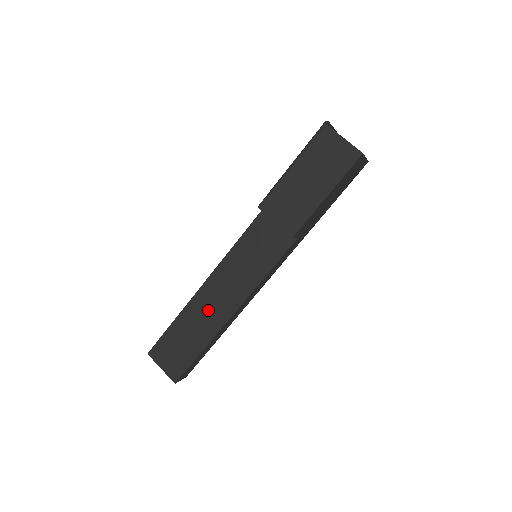
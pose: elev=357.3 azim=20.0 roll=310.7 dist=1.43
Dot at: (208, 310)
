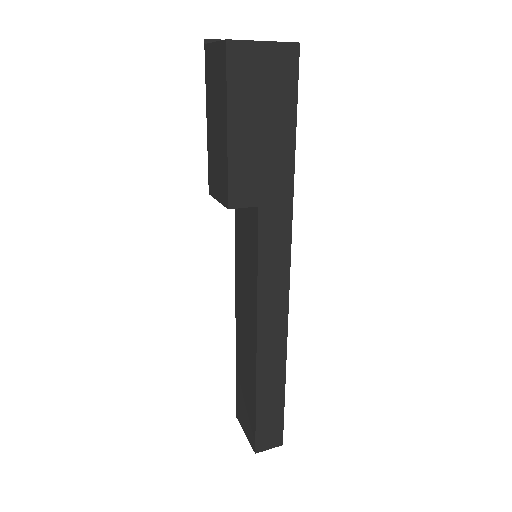
Dot at: (245, 346)
